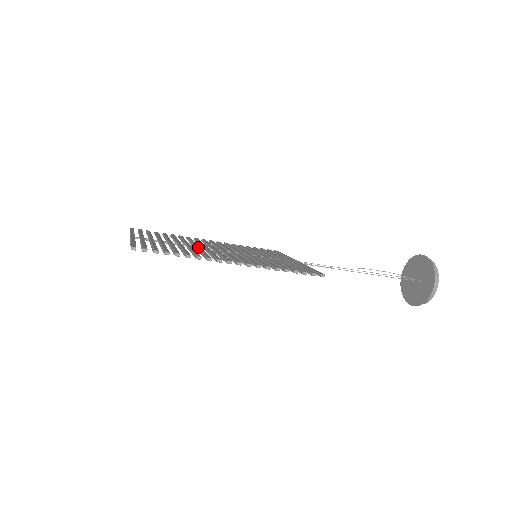
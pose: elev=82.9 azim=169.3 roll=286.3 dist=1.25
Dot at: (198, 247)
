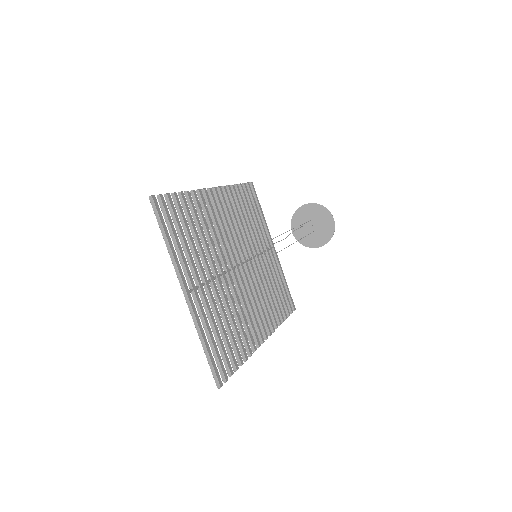
Dot at: (233, 286)
